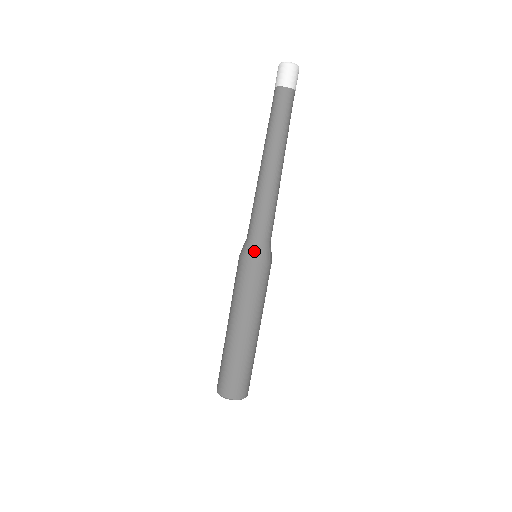
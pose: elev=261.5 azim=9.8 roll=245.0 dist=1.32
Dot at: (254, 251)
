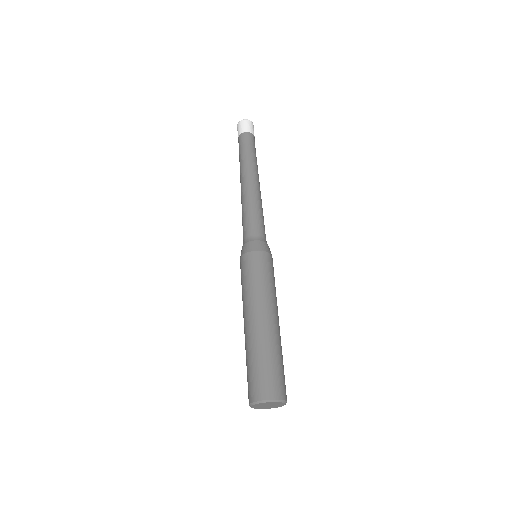
Dot at: (242, 249)
